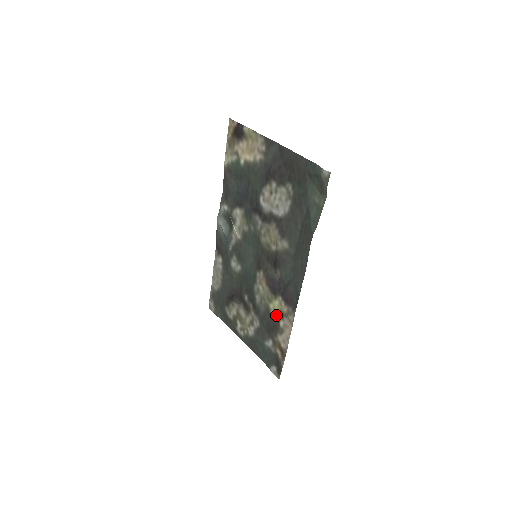
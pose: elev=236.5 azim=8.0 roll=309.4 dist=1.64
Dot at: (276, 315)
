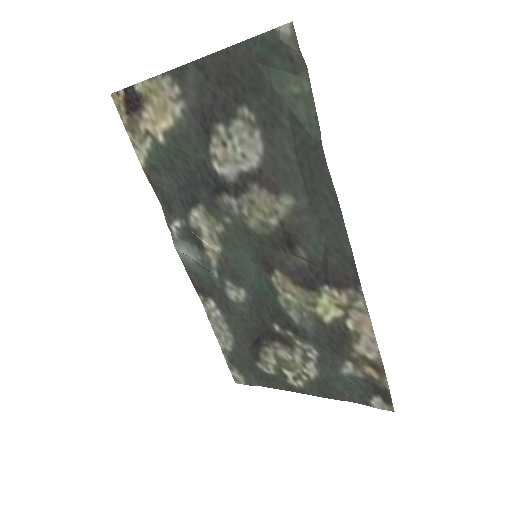
Dot at: (334, 318)
